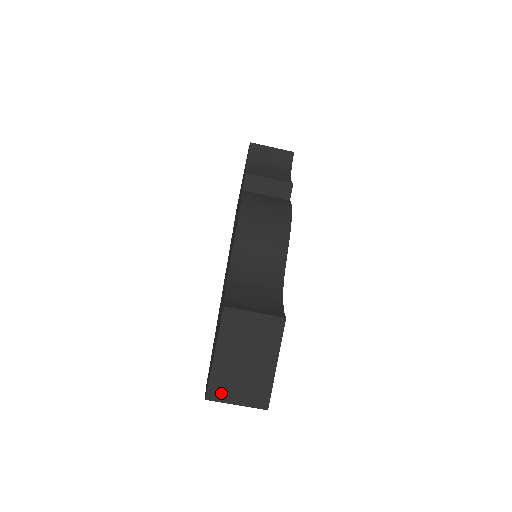
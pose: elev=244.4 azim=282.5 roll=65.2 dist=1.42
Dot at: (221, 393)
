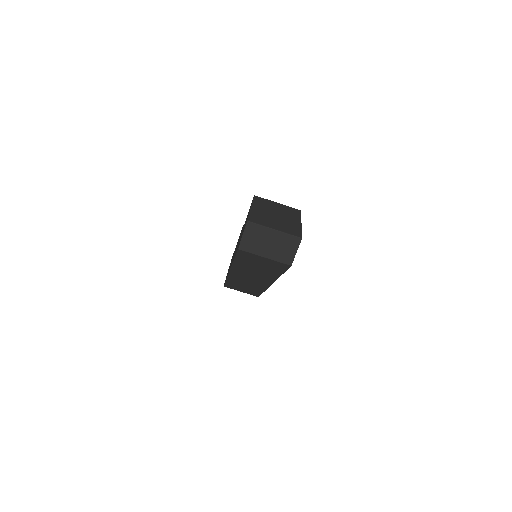
Dot at: (260, 222)
